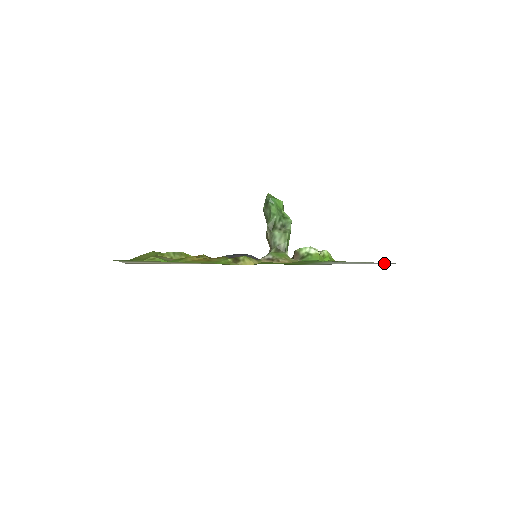
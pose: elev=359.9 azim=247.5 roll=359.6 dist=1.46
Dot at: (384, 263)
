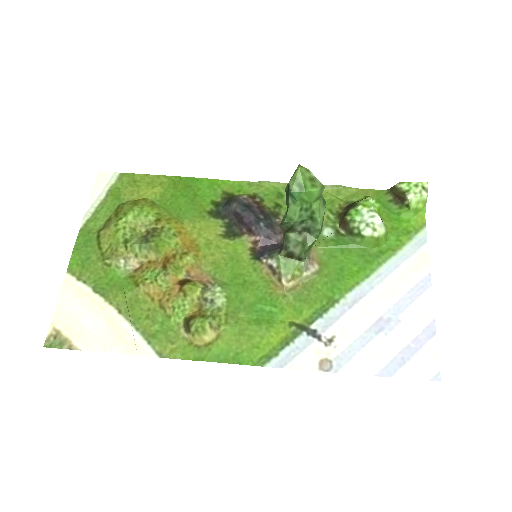
Dot at: (408, 368)
